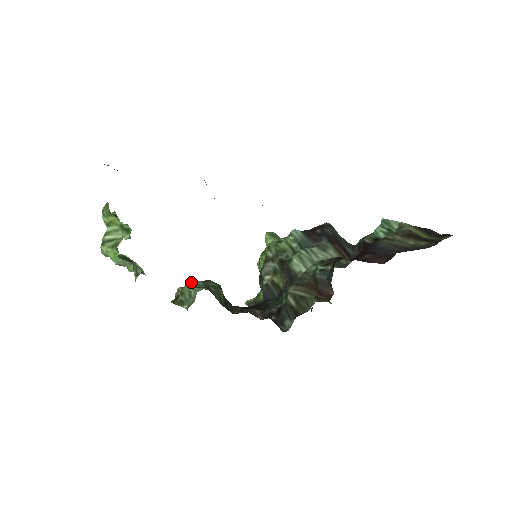
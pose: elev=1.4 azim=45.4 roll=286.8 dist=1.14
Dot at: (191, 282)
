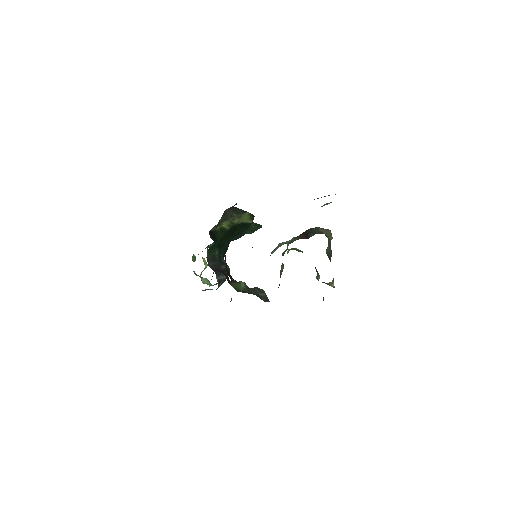
Dot at: occluded
